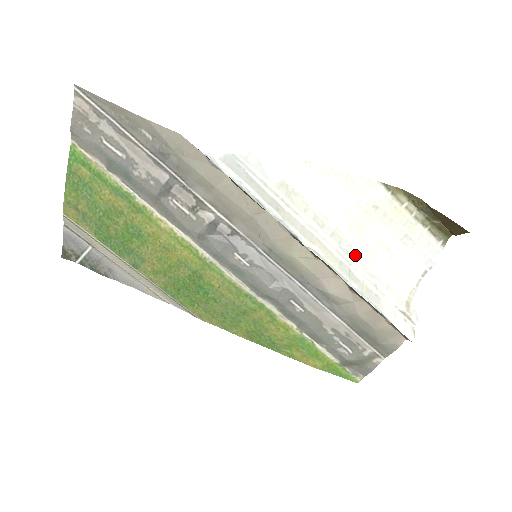
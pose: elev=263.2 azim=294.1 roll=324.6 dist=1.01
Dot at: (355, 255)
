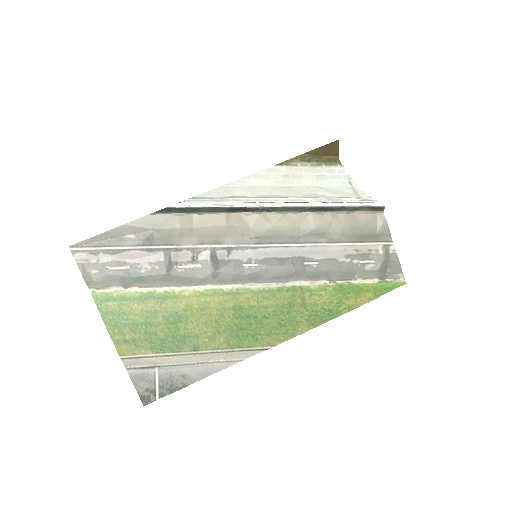
Dot at: occluded
